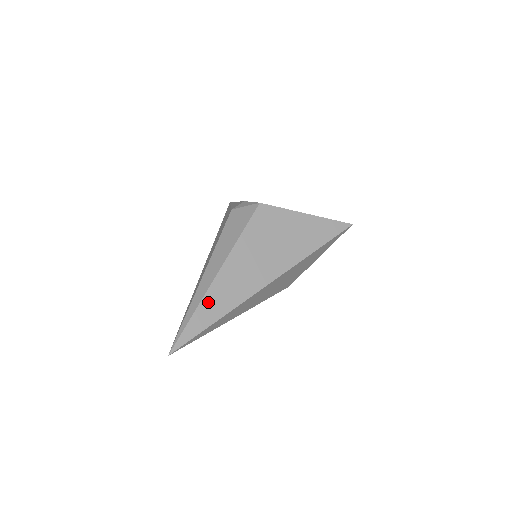
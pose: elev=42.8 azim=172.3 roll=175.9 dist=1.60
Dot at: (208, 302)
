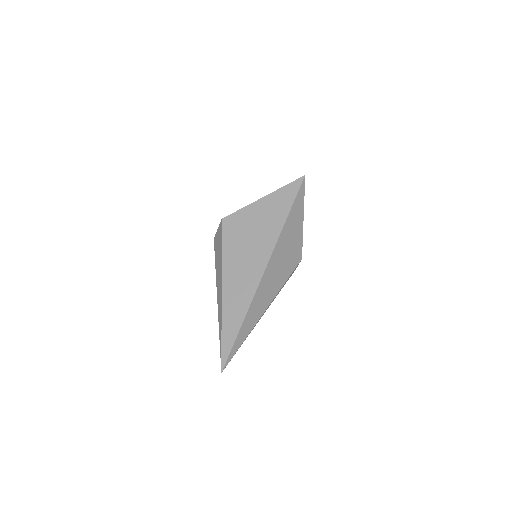
Dot at: (227, 316)
